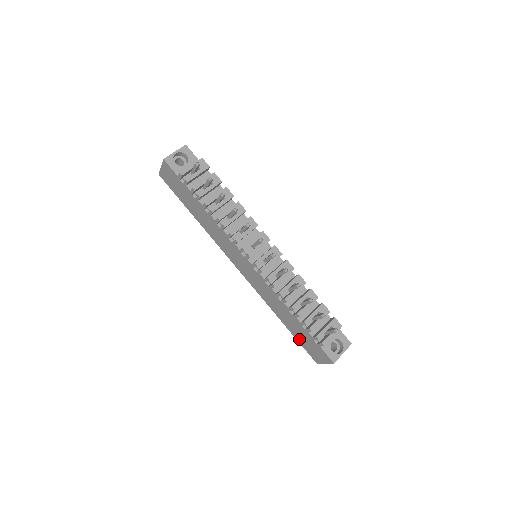
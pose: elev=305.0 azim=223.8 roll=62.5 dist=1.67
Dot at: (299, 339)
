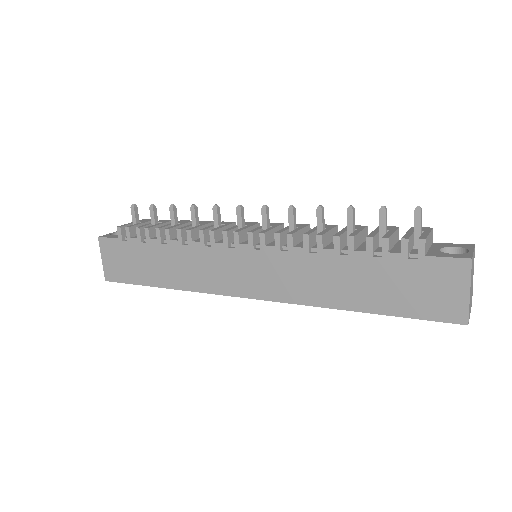
Dot at: (399, 306)
